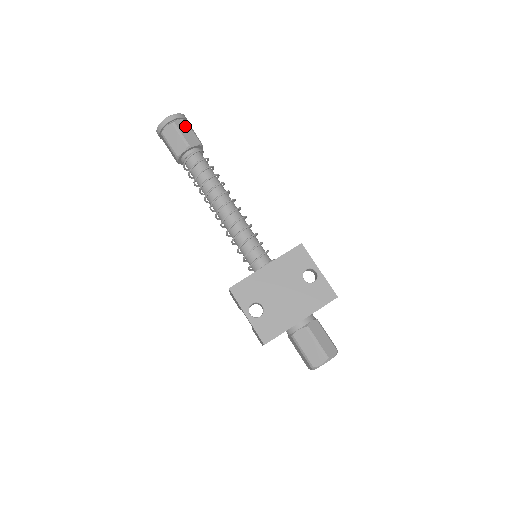
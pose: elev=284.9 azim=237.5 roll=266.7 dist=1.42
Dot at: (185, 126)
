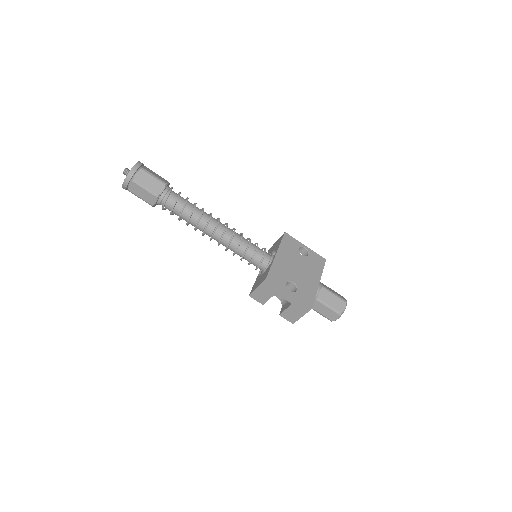
Dot at: (150, 170)
